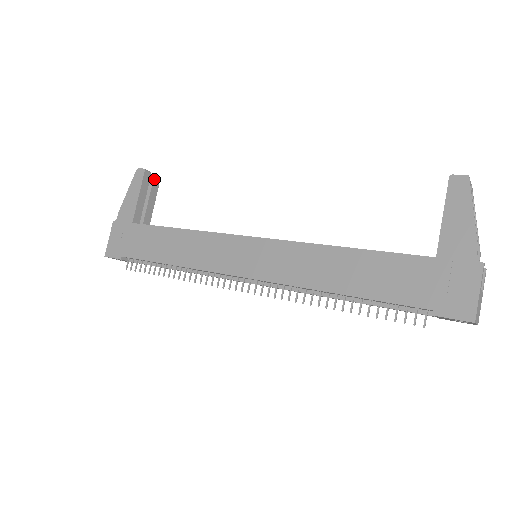
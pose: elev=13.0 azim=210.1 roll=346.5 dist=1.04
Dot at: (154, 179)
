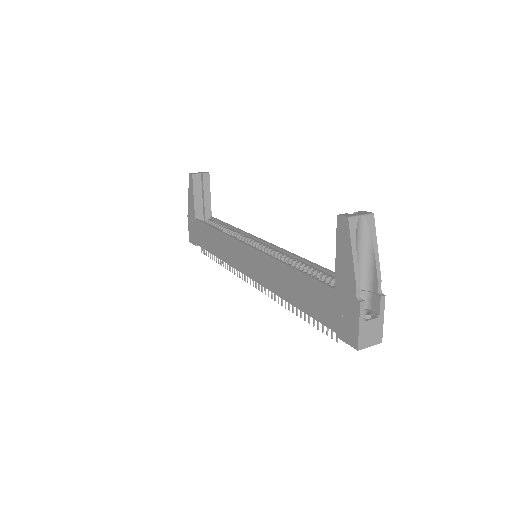
Dot at: (203, 178)
